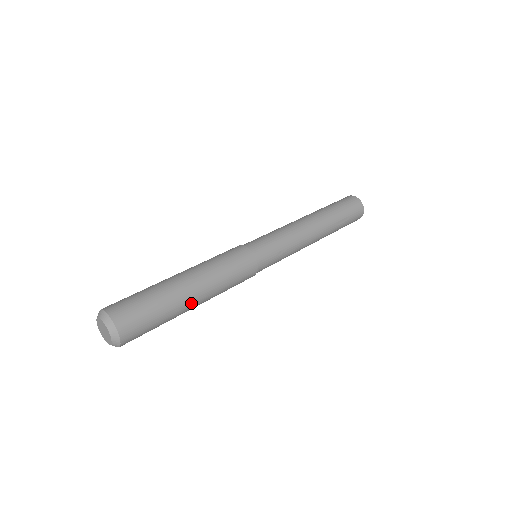
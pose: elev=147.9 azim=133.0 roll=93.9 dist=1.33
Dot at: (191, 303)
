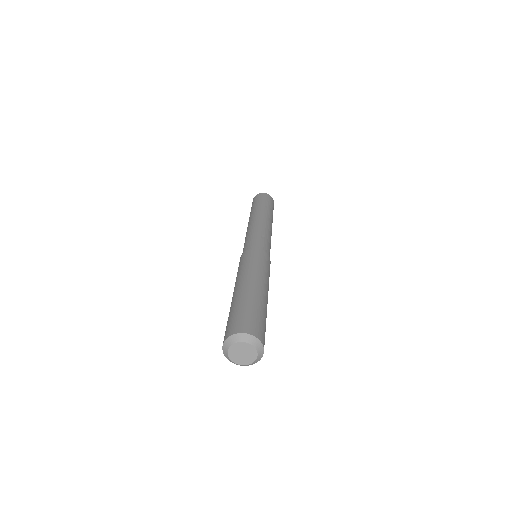
Dot at: (260, 291)
